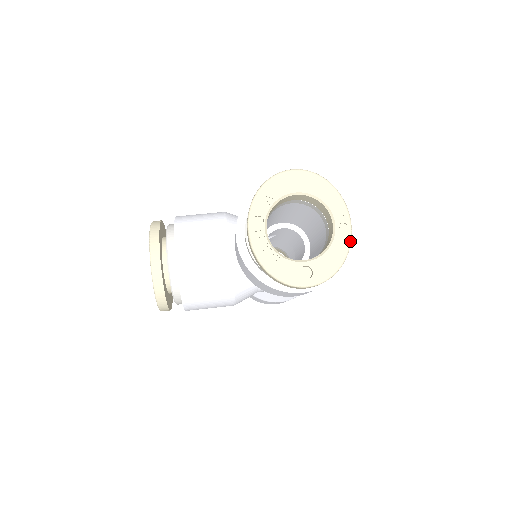
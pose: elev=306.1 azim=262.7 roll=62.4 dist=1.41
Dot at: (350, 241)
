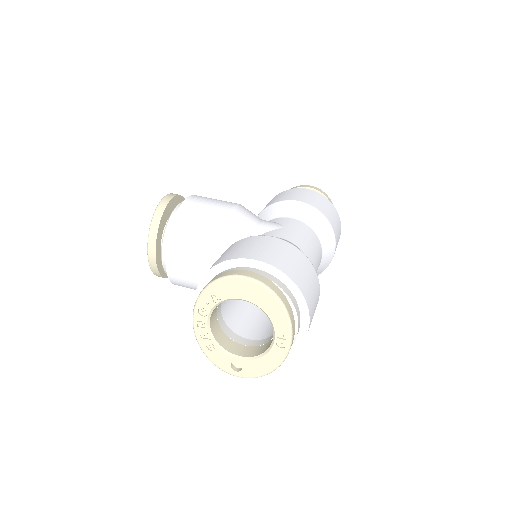
Dot at: (285, 358)
